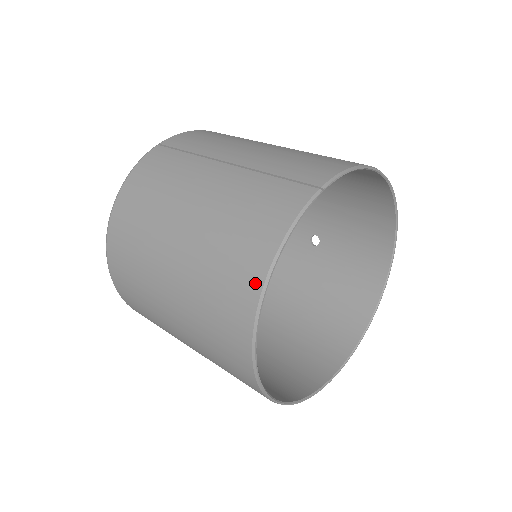
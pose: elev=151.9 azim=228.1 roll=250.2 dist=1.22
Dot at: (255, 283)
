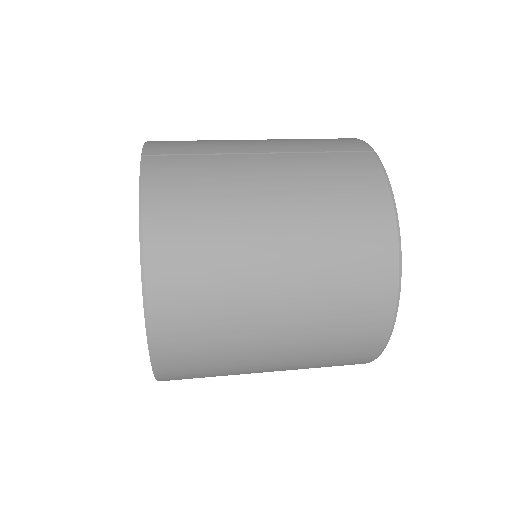
Dot at: (389, 236)
